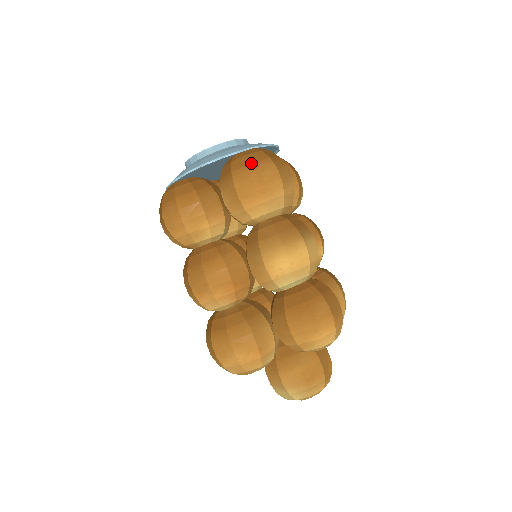
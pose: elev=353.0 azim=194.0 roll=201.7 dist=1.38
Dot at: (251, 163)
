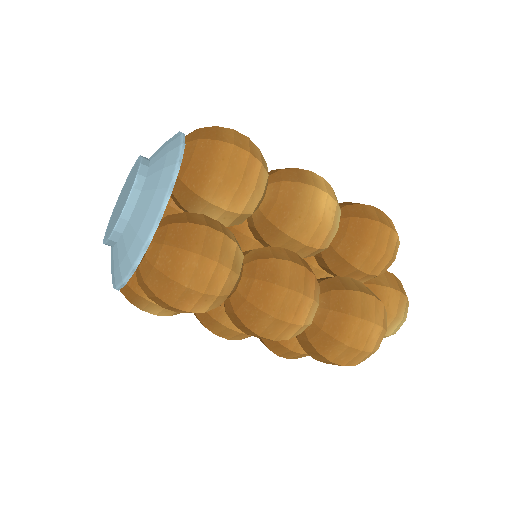
Dot at: (215, 139)
